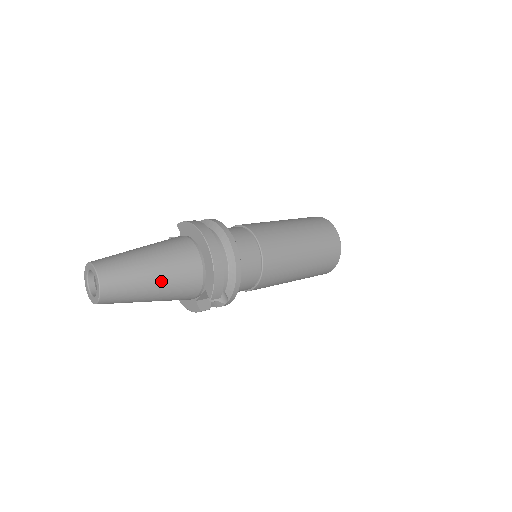
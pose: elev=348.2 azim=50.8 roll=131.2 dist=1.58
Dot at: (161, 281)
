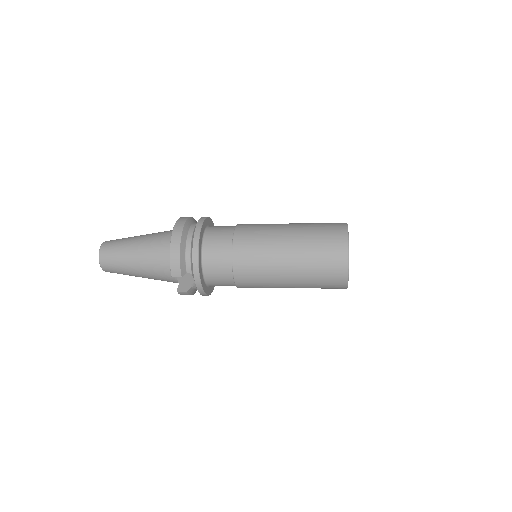
Dot at: (139, 256)
